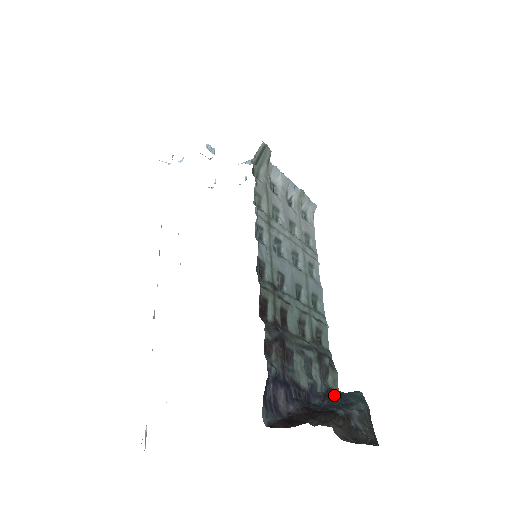
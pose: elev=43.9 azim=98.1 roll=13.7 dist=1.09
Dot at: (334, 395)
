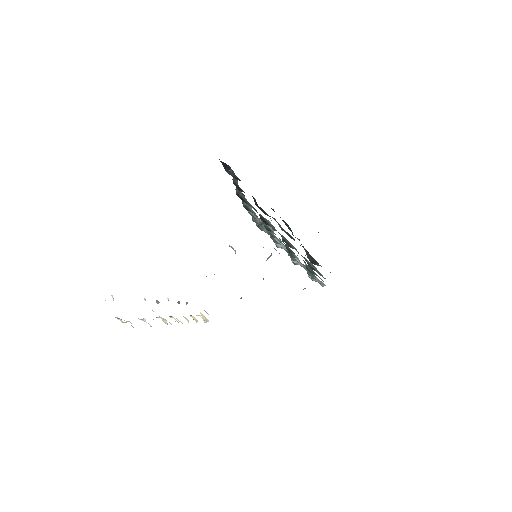
Dot at: occluded
